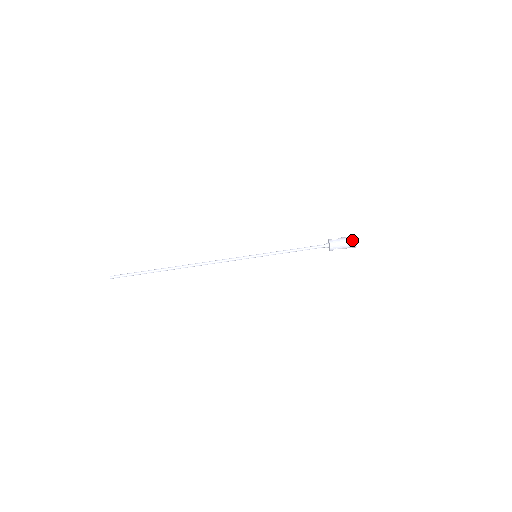
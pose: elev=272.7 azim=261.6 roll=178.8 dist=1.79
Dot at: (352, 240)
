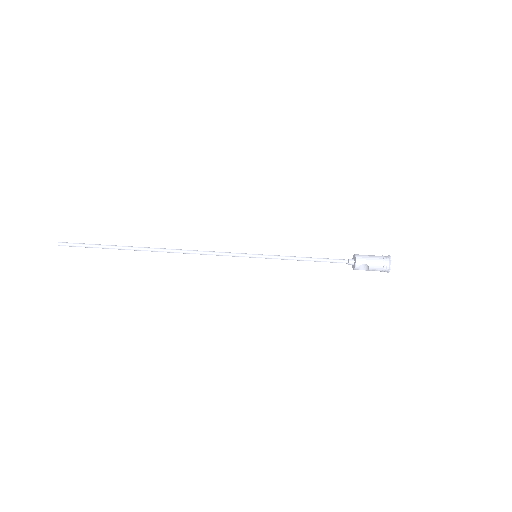
Dot at: (385, 257)
